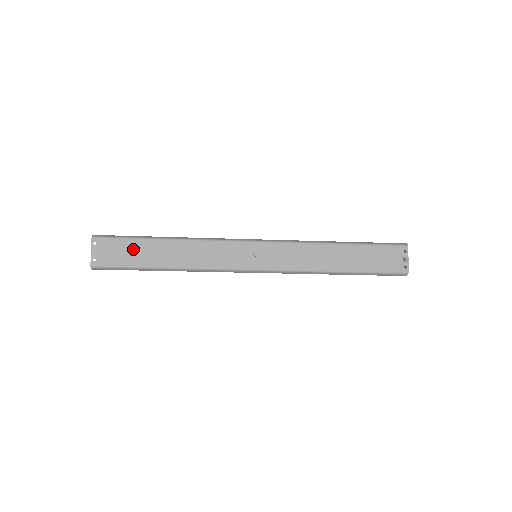
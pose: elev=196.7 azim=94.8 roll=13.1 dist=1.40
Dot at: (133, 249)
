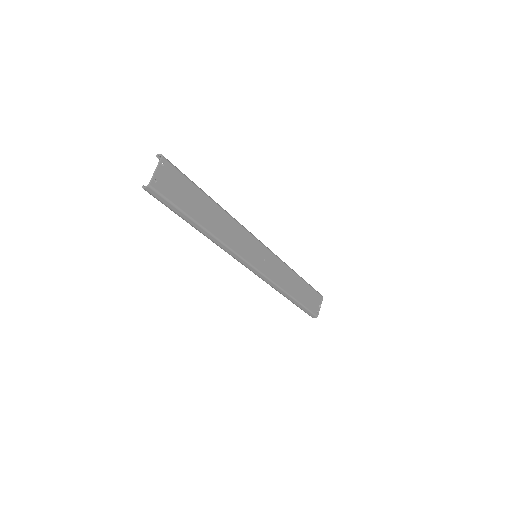
Dot at: (189, 193)
